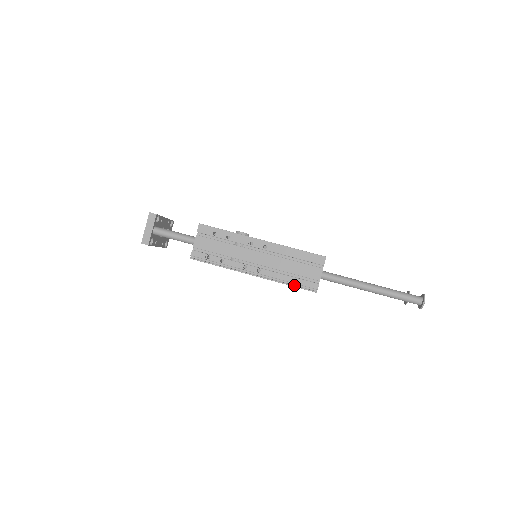
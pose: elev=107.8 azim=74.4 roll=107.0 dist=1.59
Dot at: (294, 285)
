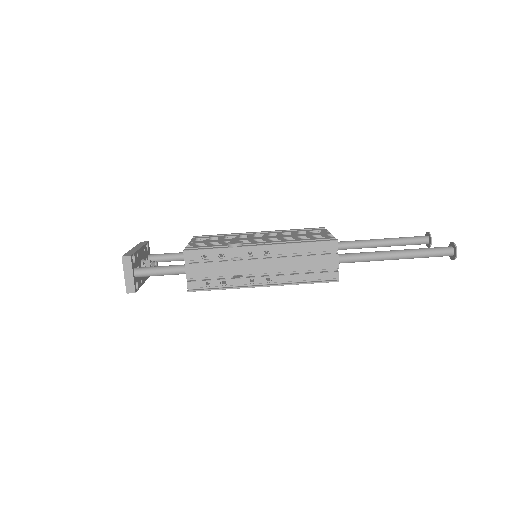
Dot at: (312, 282)
